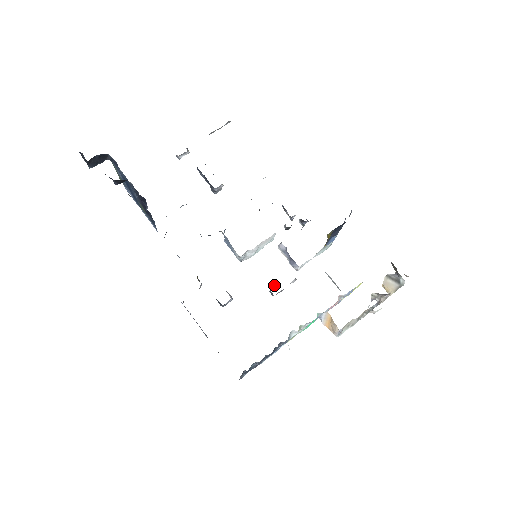
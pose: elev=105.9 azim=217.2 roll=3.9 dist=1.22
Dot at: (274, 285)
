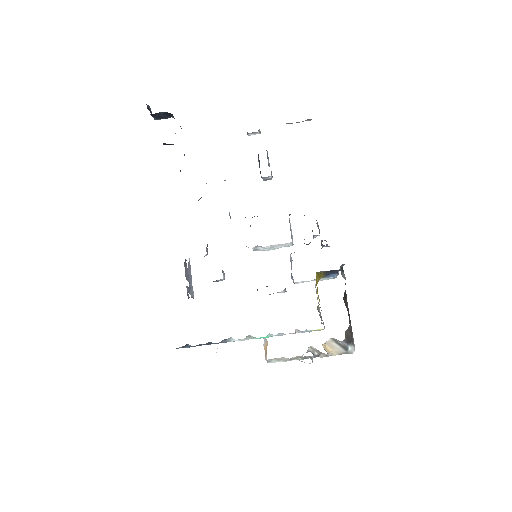
Dot at: occluded
